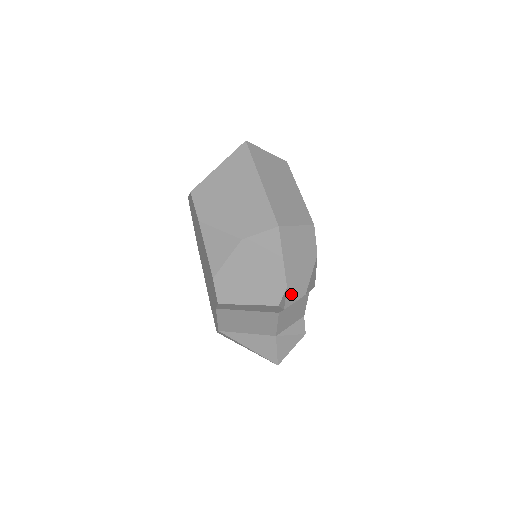
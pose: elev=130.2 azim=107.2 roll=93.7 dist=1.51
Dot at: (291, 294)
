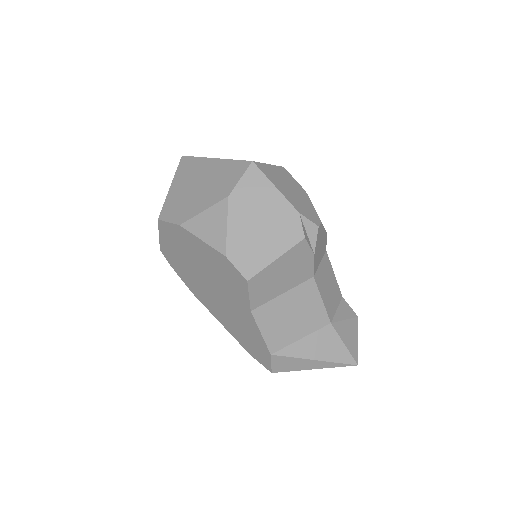
Dot at: (308, 222)
